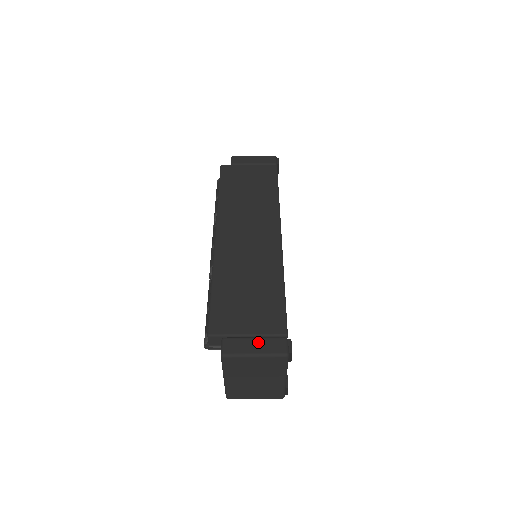
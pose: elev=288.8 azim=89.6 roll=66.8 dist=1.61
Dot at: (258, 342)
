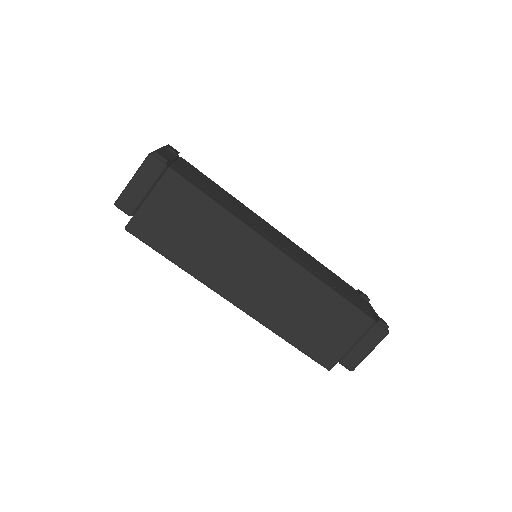
Dot at: (364, 345)
